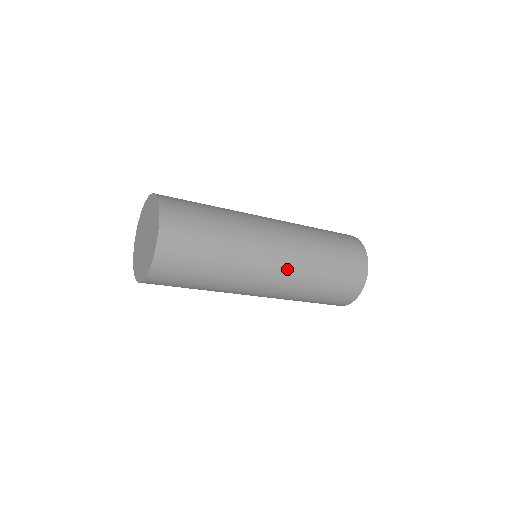
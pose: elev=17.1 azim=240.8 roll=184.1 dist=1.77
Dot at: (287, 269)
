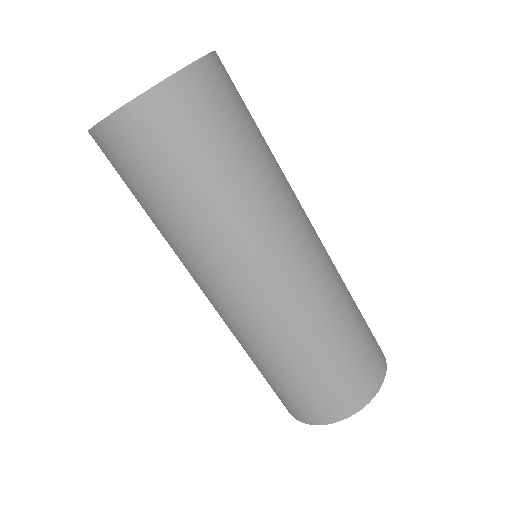
Dot at: (321, 258)
